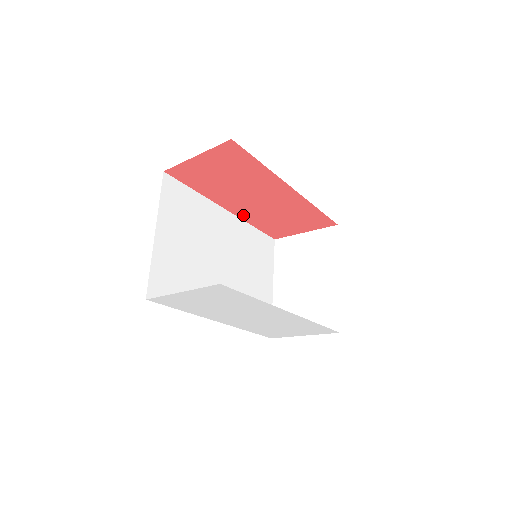
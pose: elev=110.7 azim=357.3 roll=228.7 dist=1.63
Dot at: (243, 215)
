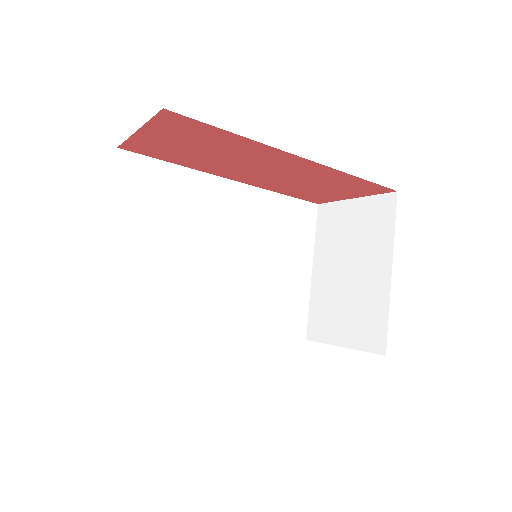
Dot at: (257, 184)
